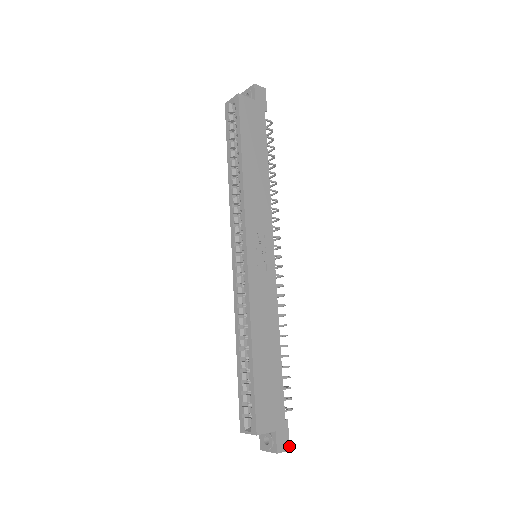
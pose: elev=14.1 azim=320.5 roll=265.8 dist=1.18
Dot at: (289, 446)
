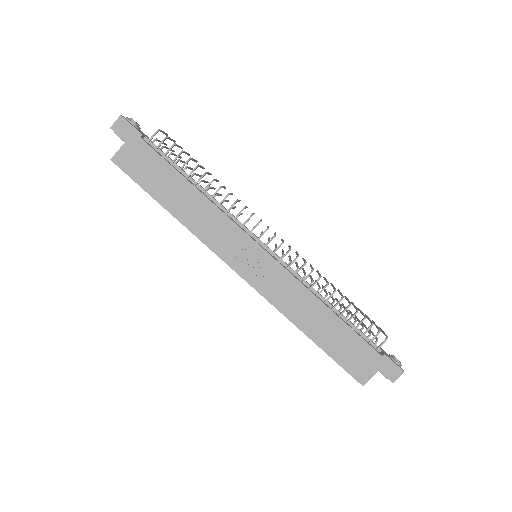
Dot at: (401, 370)
